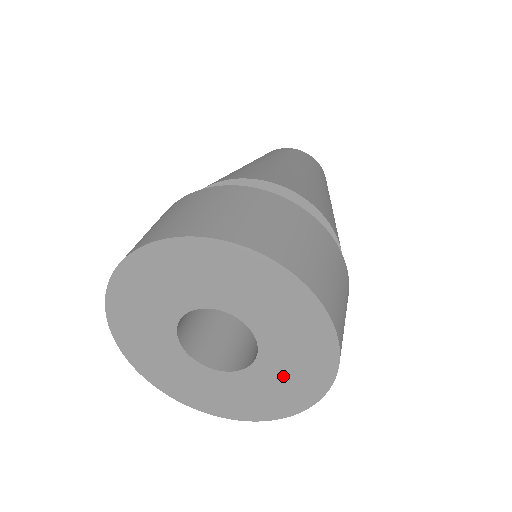
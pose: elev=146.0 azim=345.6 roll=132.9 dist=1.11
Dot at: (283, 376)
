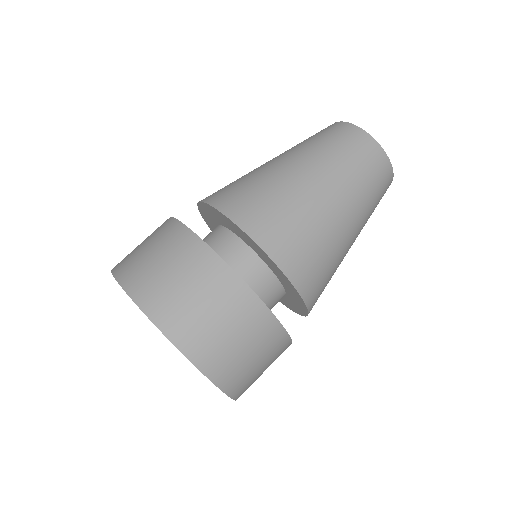
Dot at: occluded
